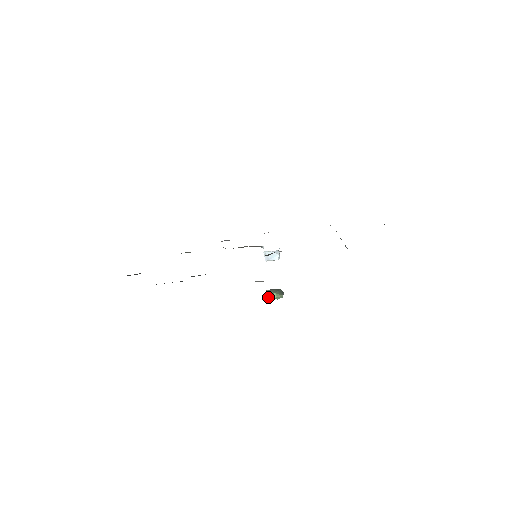
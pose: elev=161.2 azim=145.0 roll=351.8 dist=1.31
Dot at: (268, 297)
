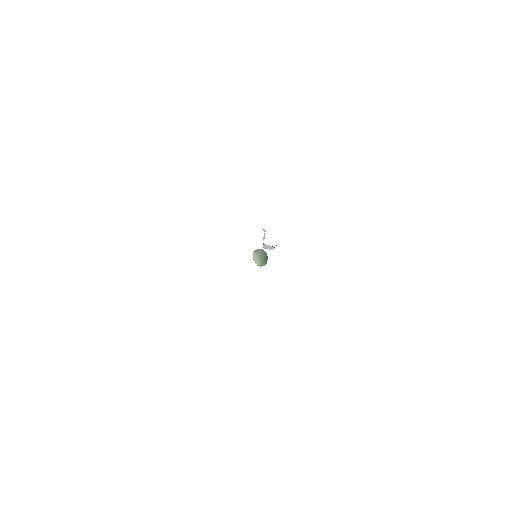
Dot at: (254, 260)
